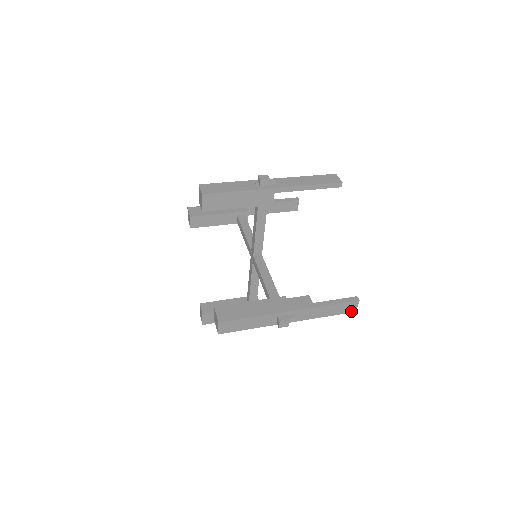
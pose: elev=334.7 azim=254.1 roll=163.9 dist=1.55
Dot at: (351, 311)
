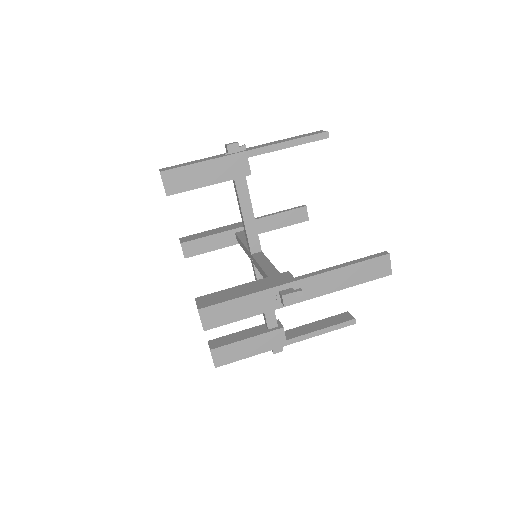
Dot at: occluded
